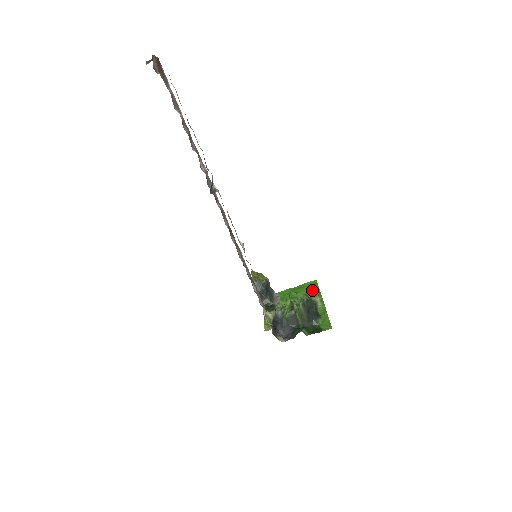
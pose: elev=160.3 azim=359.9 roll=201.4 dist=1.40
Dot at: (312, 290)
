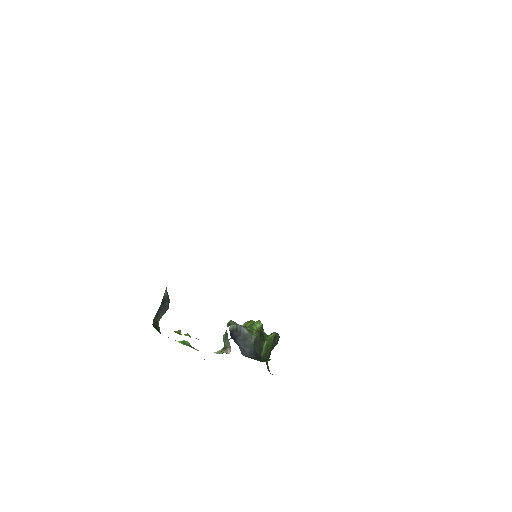
Dot at: occluded
